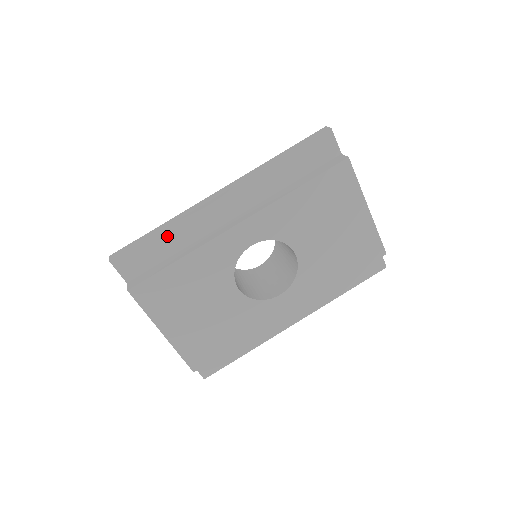
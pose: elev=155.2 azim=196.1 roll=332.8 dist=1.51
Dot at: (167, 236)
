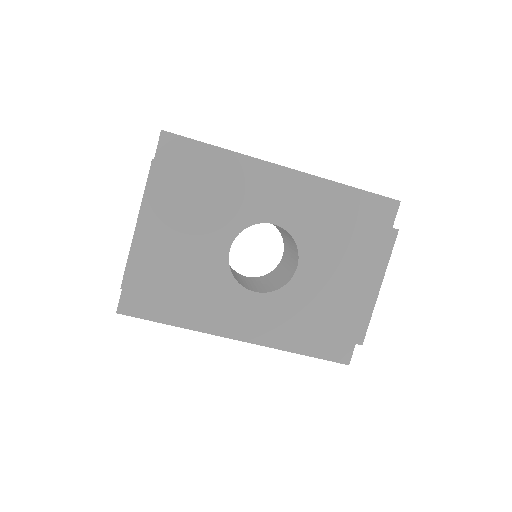
Dot at: (220, 156)
